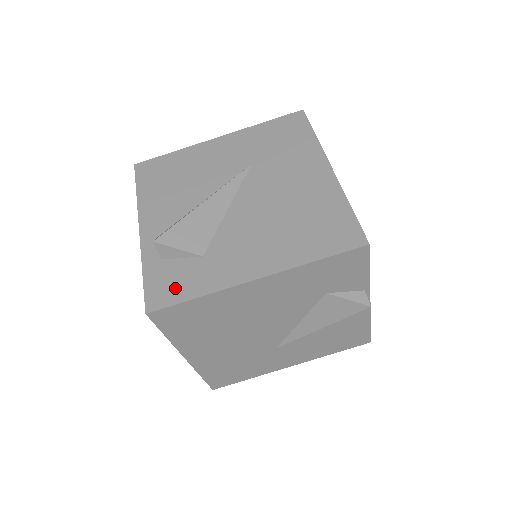
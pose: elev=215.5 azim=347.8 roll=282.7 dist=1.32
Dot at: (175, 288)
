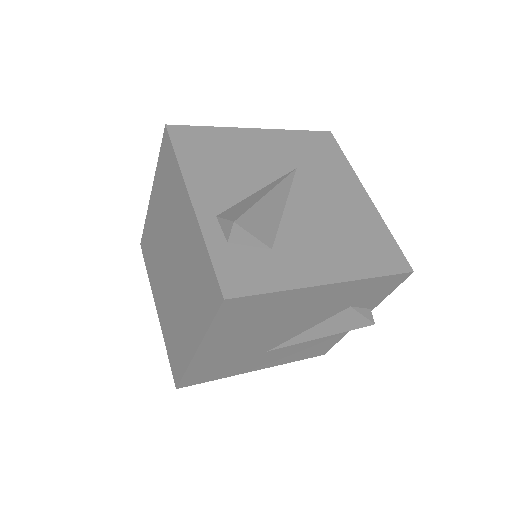
Dot at: (251, 277)
